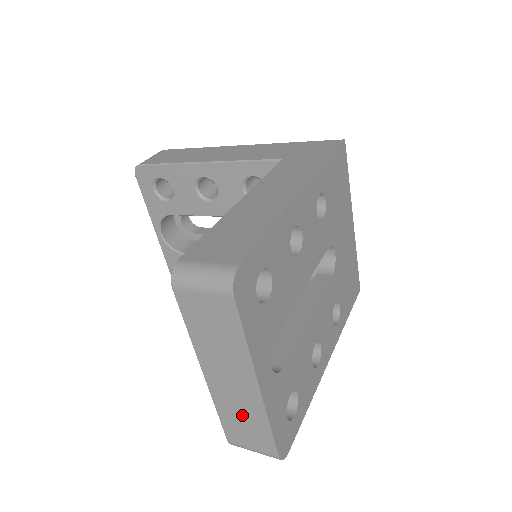
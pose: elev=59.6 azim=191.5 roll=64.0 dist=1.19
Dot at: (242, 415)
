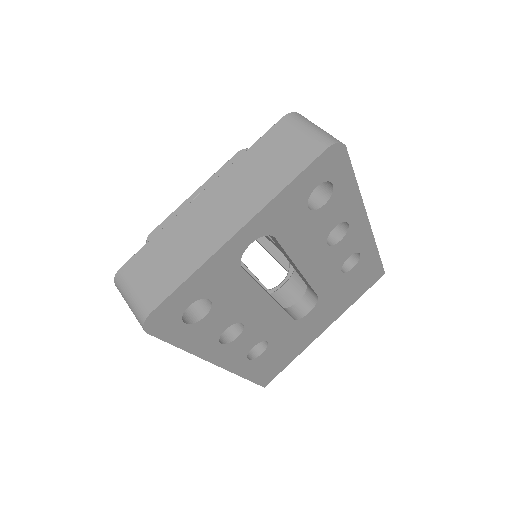
Dot at: (180, 248)
